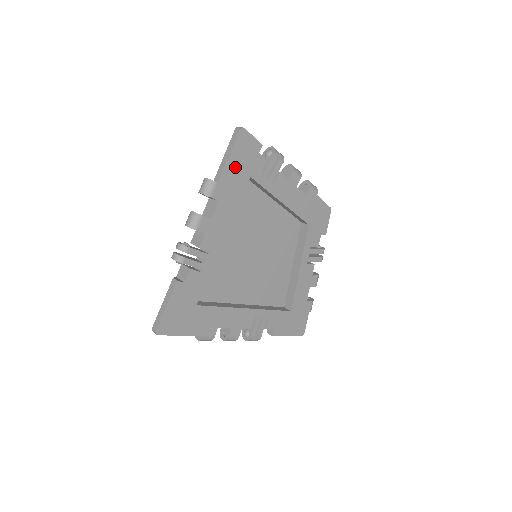
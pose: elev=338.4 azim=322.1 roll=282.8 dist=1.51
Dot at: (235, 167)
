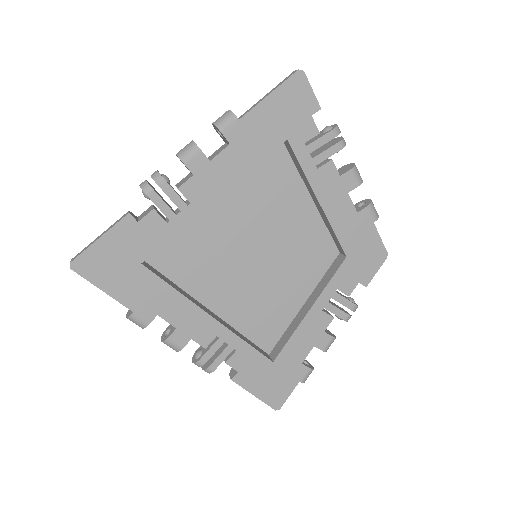
Dot at: (271, 114)
